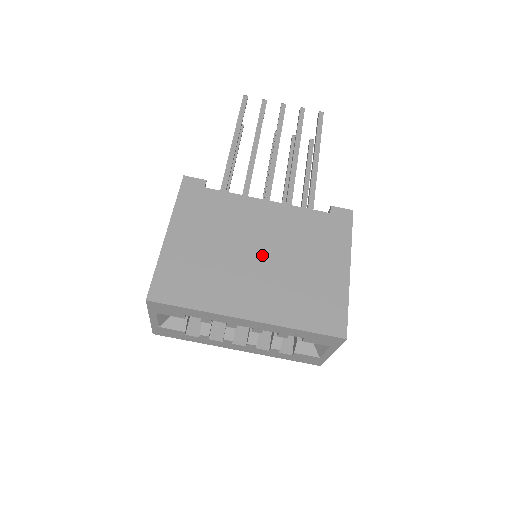
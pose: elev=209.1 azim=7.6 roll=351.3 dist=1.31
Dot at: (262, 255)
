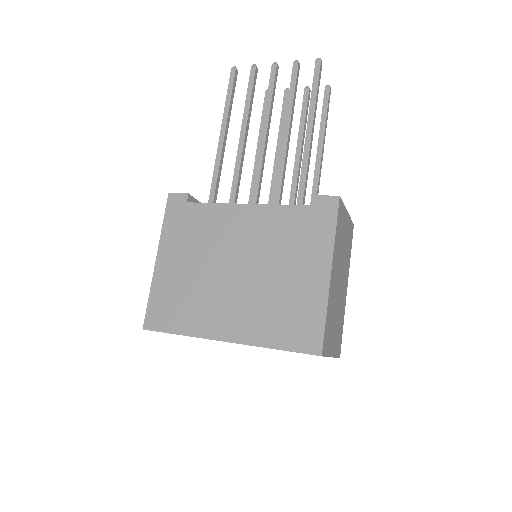
Dot at: (239, 270)
